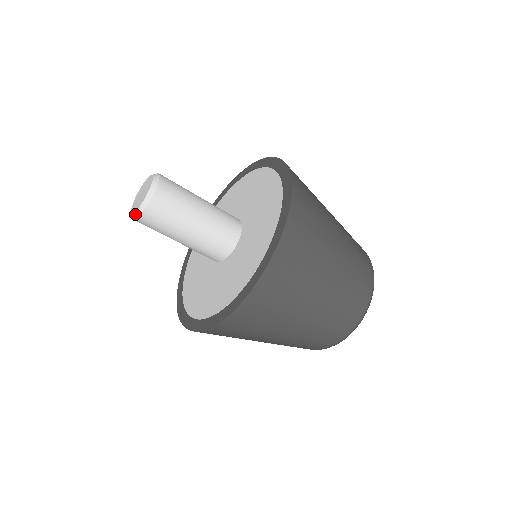
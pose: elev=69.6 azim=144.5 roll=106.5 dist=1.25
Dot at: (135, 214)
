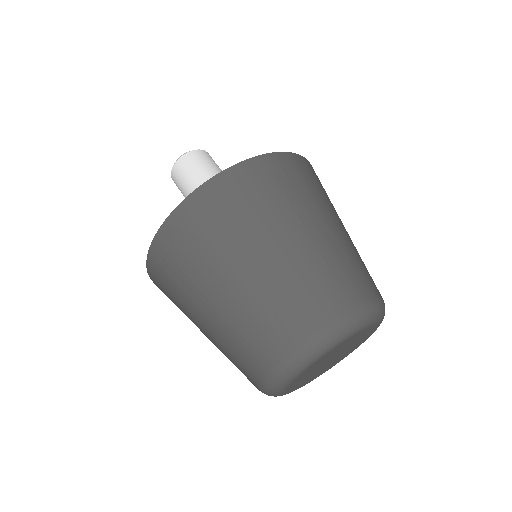
Dot at: (173, 166)
